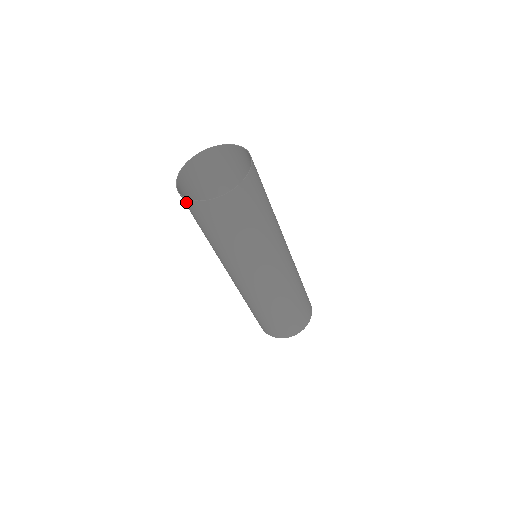
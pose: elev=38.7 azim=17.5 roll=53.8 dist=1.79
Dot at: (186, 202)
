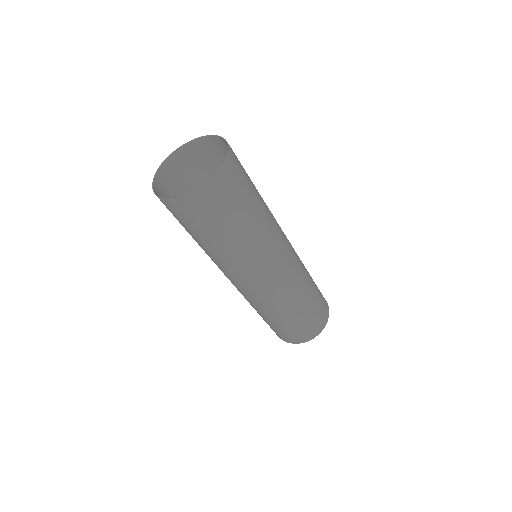
Dot at: (172, 205)
